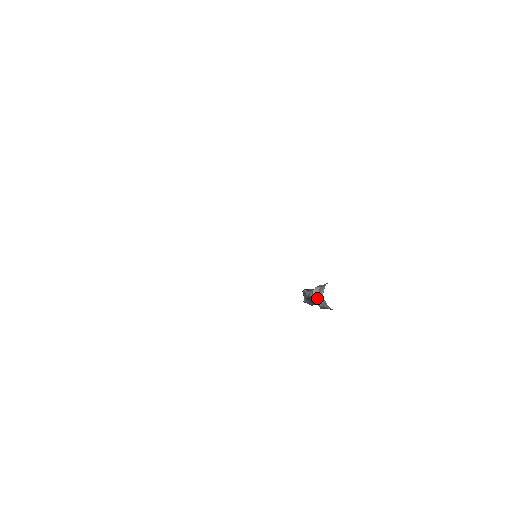
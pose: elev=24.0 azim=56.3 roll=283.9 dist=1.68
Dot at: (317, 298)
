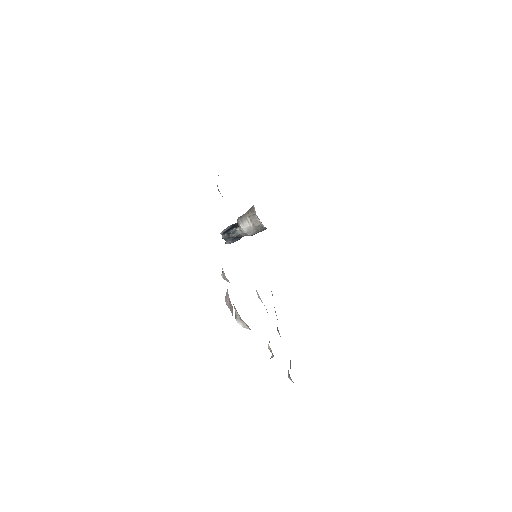
Dot at: (252, 231)
